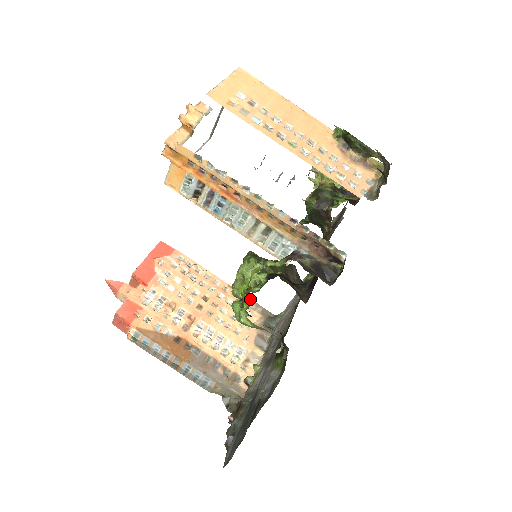
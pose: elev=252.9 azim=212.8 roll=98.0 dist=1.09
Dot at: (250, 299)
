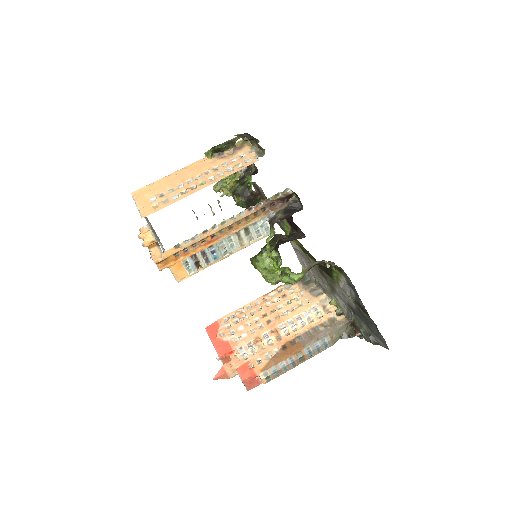
Dot at: occluded
